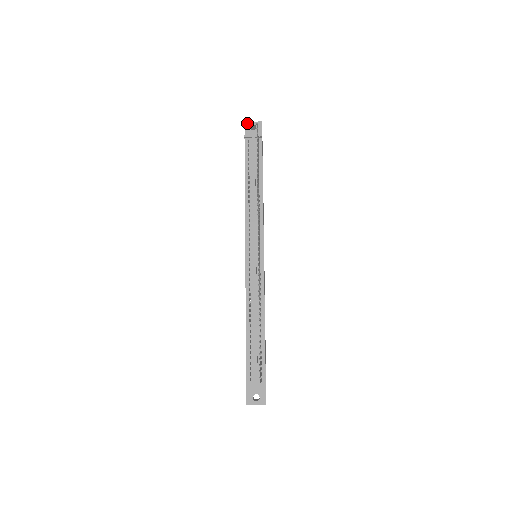
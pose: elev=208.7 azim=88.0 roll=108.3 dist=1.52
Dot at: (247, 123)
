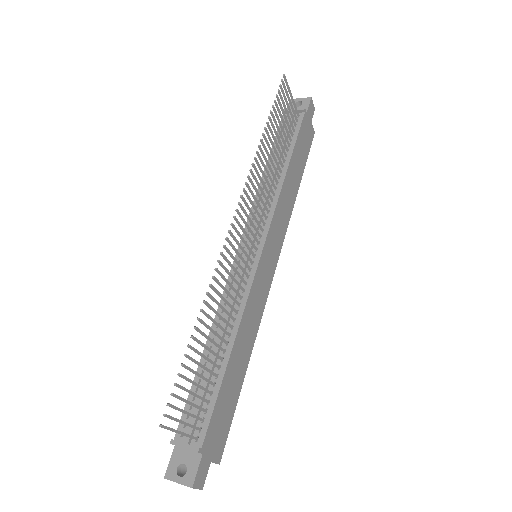
Dot at: occluded
